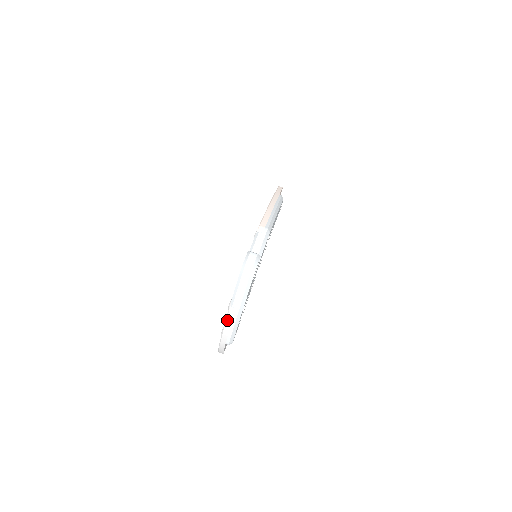
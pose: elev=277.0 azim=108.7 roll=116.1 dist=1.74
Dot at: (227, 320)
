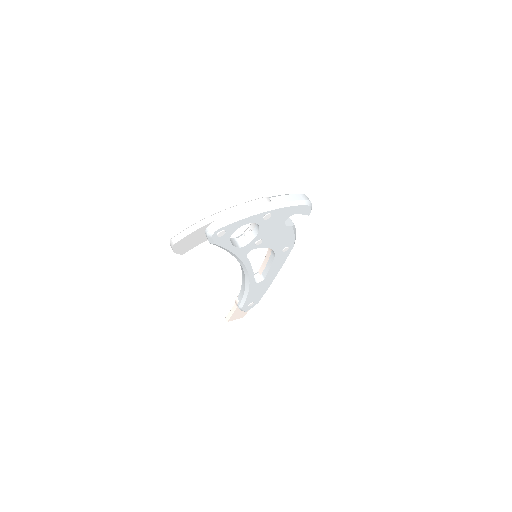
Dot at: (252, 201)
